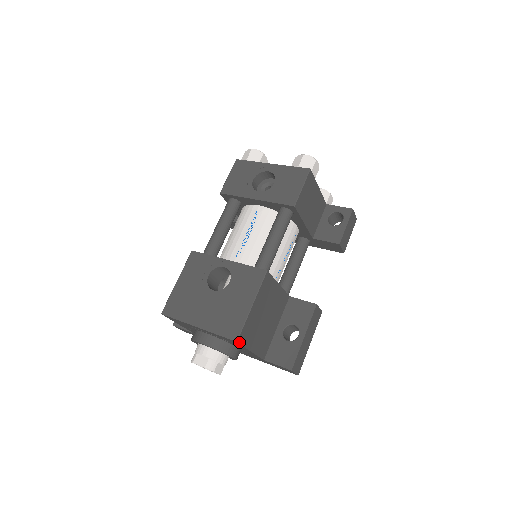
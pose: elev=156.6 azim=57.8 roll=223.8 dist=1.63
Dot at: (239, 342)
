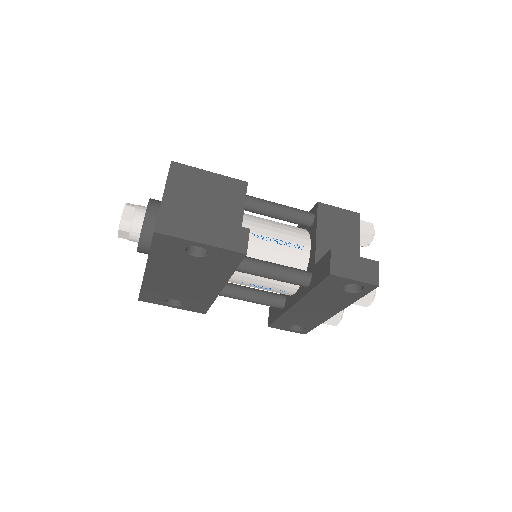
Dot at: (172, 165)
